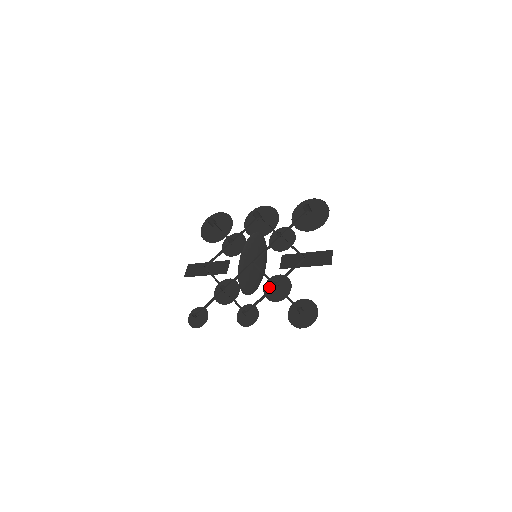
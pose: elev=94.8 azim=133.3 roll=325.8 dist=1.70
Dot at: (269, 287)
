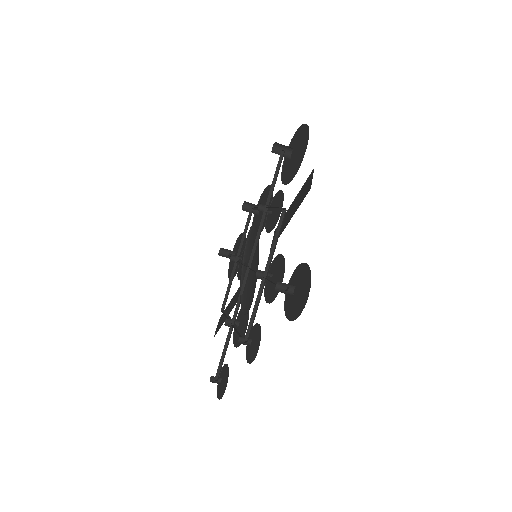
Dot at: (268, 285)
